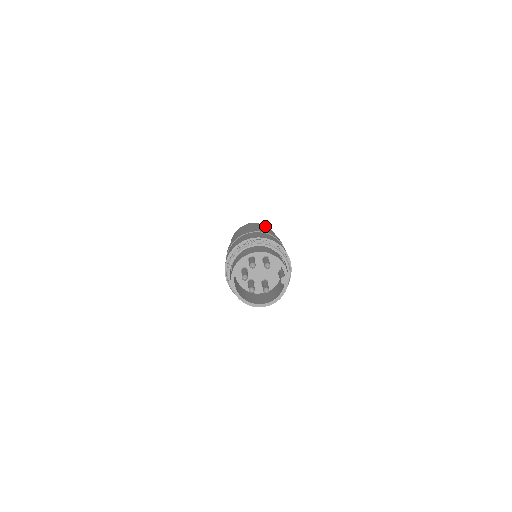
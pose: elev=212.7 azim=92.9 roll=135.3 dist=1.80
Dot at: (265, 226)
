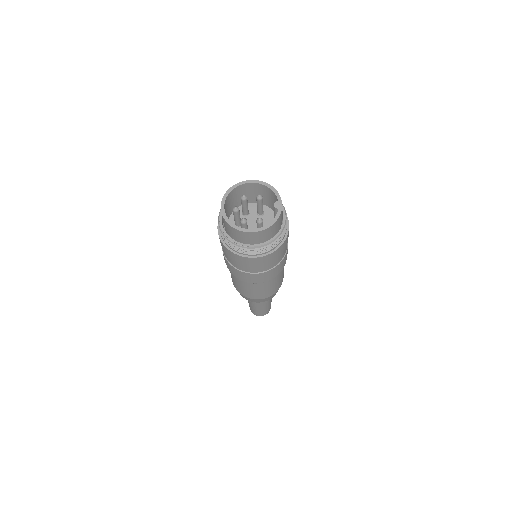
Dot at: occluded
